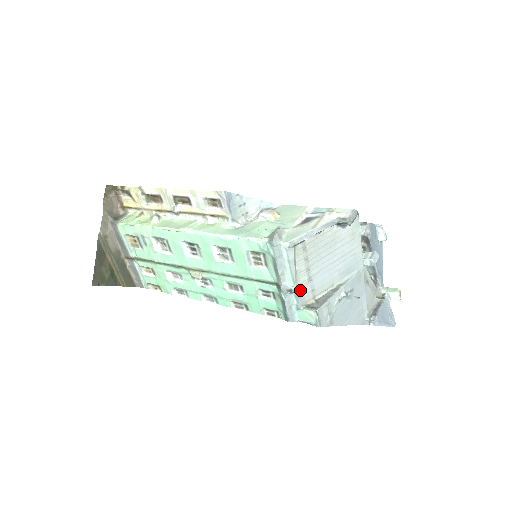
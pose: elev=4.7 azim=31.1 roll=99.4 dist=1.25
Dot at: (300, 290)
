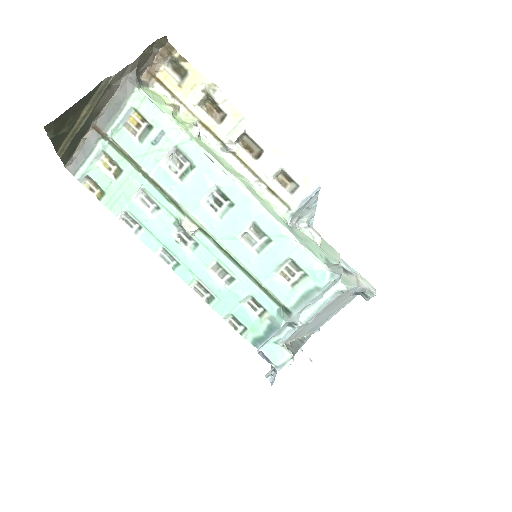
Dot at: (298, 328)
